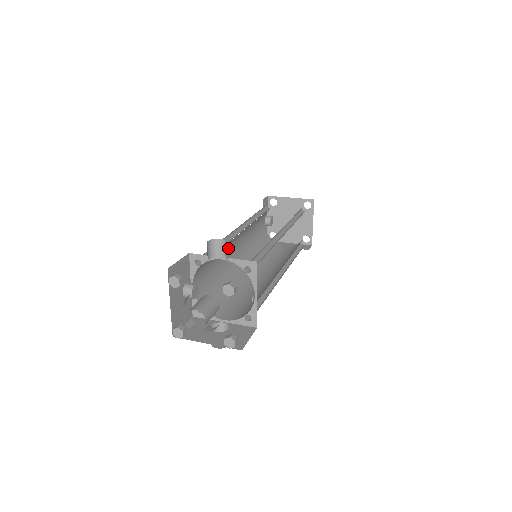
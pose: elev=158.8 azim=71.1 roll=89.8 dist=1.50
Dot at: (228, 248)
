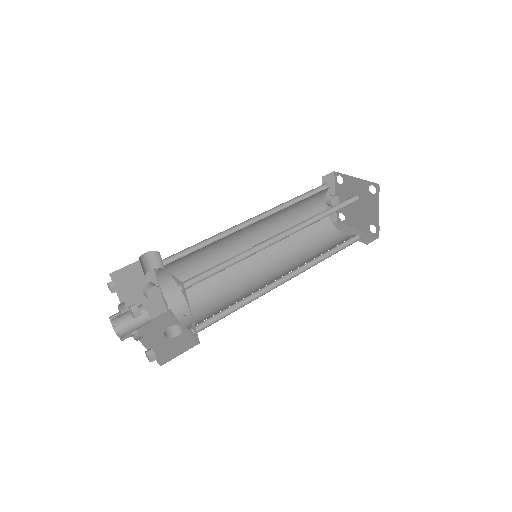
Dot at: (232, 242)
